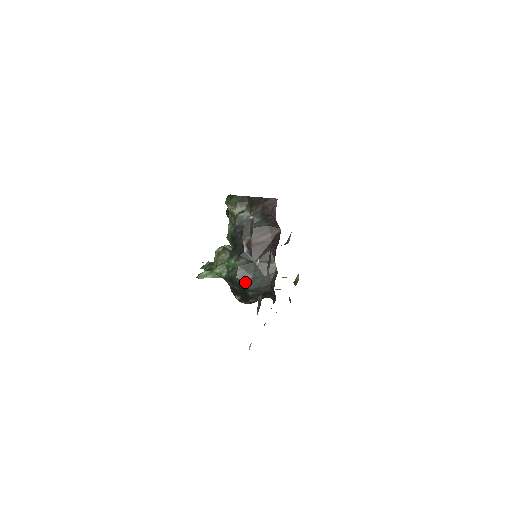
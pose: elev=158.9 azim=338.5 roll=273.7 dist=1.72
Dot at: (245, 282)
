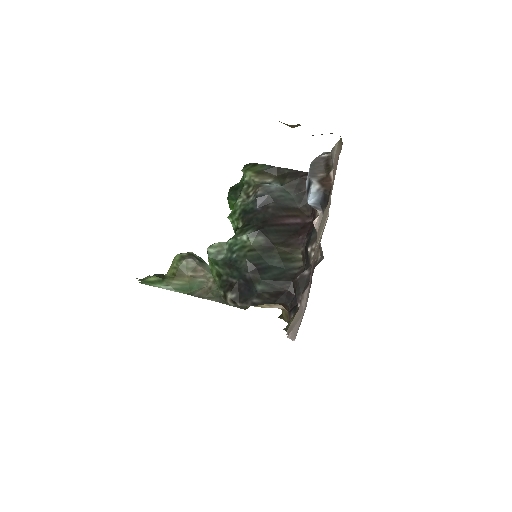
Dot at: (257, 269)
